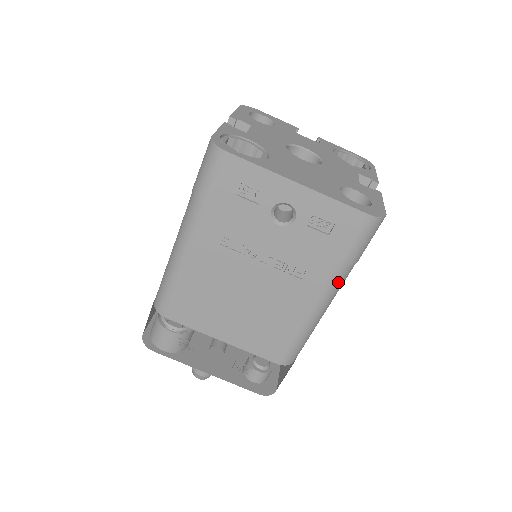
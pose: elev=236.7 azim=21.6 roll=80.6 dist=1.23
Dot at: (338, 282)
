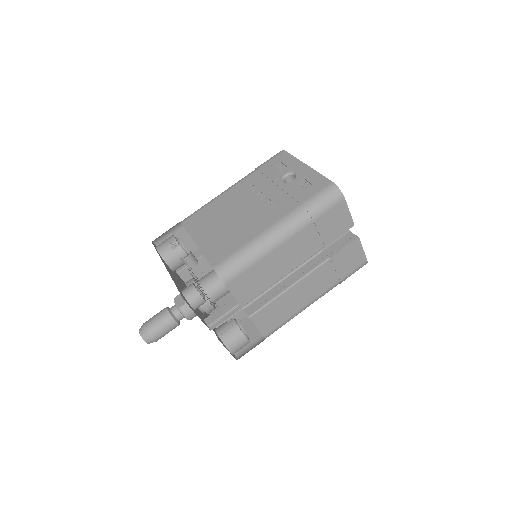
Dot at: (292, 220)
